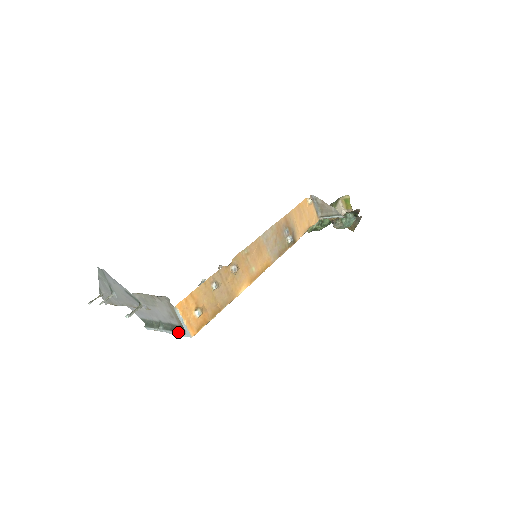
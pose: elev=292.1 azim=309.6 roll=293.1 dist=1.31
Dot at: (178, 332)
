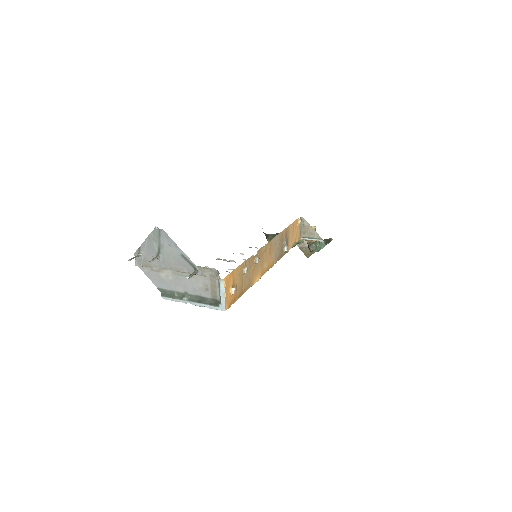
Dot at: (209, 305)
